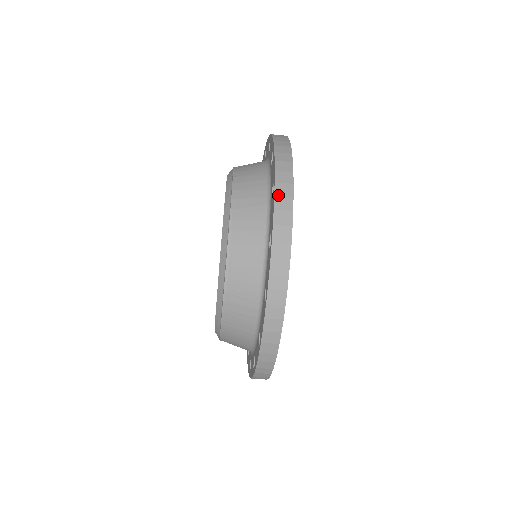
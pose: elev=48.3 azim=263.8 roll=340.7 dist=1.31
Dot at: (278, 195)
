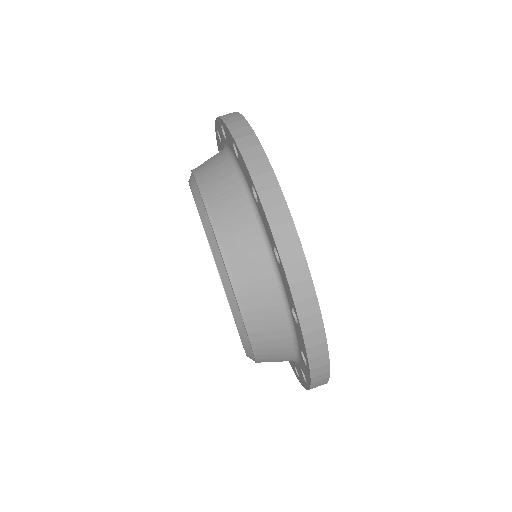
Dot at: occluded
